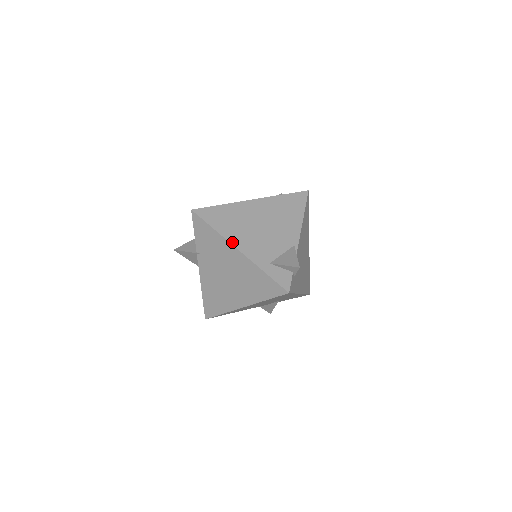
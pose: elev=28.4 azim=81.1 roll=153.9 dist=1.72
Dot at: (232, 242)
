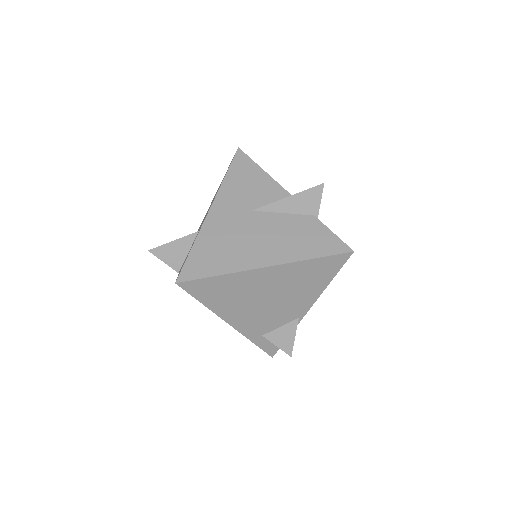
Dot at: (224, 318)
